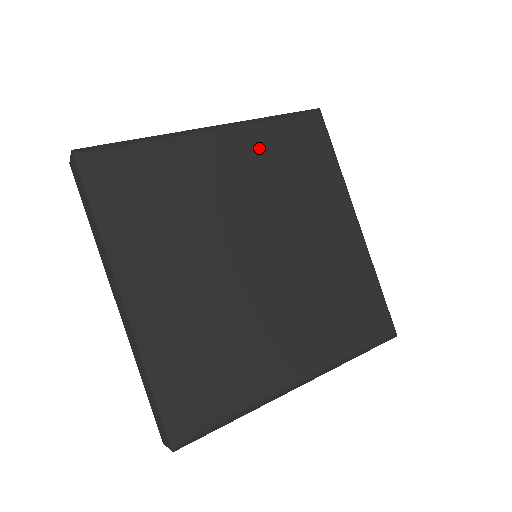
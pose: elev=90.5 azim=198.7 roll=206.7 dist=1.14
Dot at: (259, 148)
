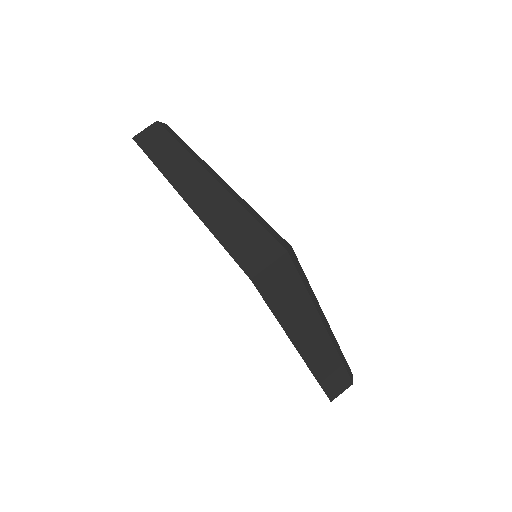
Dot at: occluded
